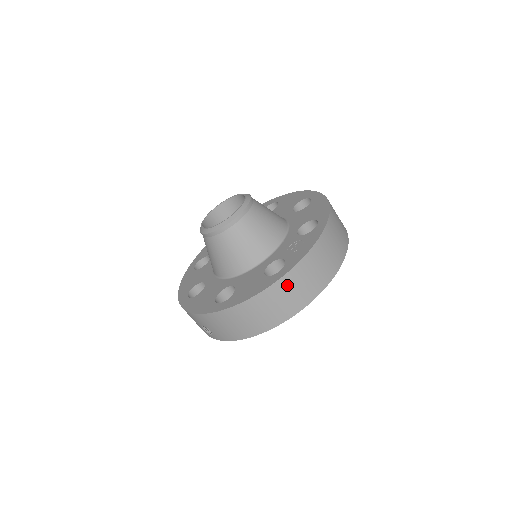
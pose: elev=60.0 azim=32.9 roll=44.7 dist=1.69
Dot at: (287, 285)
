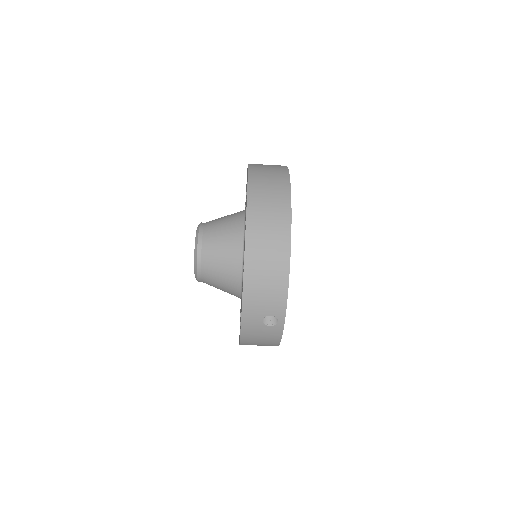
Dot at: (257, 205)
